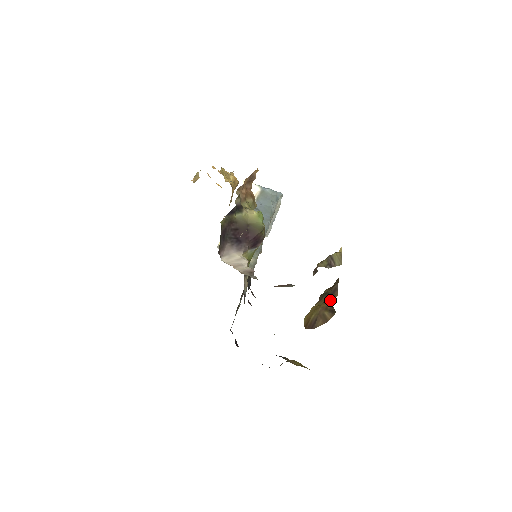
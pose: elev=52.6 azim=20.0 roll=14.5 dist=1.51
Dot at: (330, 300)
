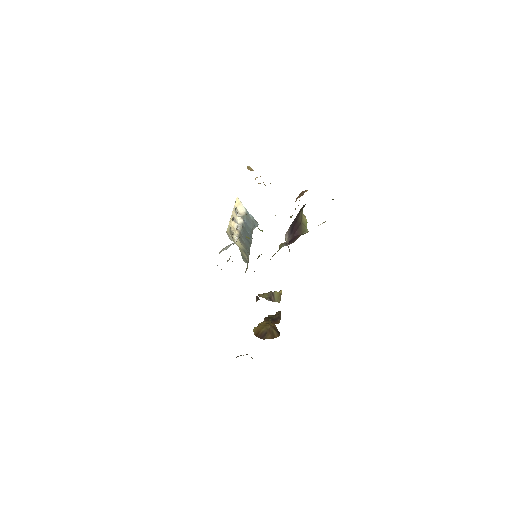
Dot at: occluded
